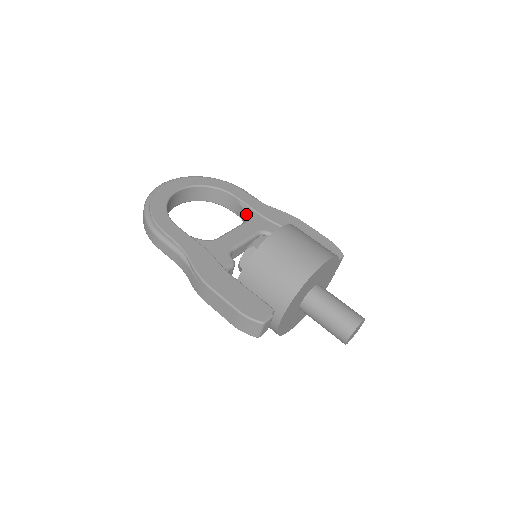
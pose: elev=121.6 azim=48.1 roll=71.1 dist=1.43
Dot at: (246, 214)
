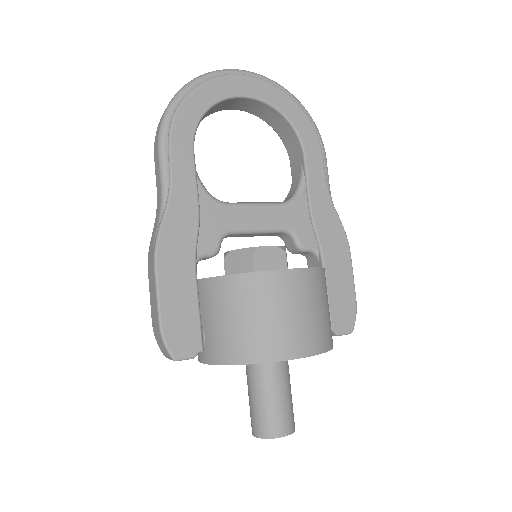
Dot at: (295, 192)
